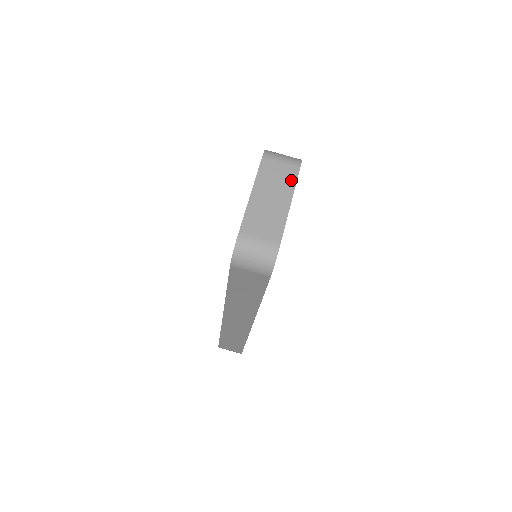
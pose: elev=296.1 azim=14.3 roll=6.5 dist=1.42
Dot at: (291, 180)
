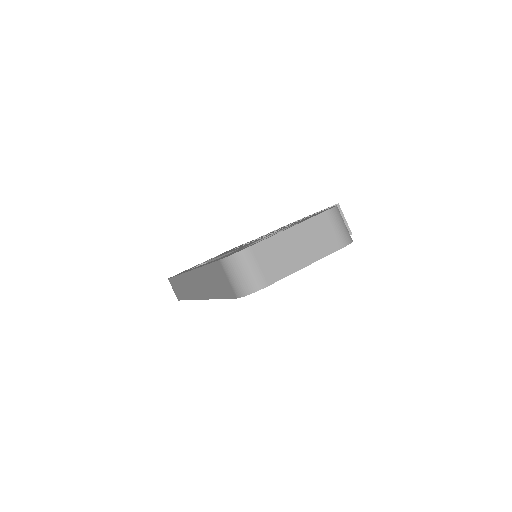
Dot at: (327, 249)
